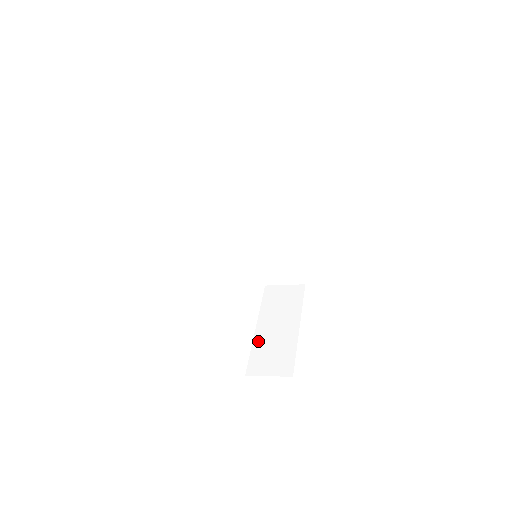
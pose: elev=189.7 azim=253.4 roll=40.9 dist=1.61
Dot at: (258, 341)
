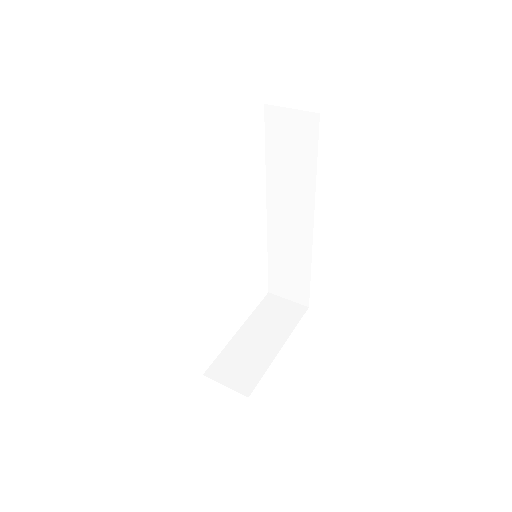
Dot at: (233, 345)
